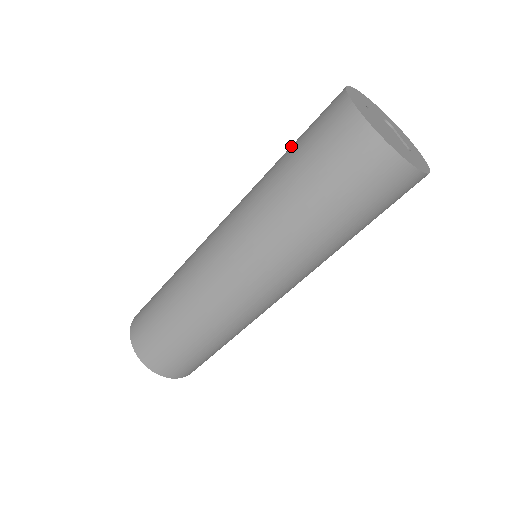
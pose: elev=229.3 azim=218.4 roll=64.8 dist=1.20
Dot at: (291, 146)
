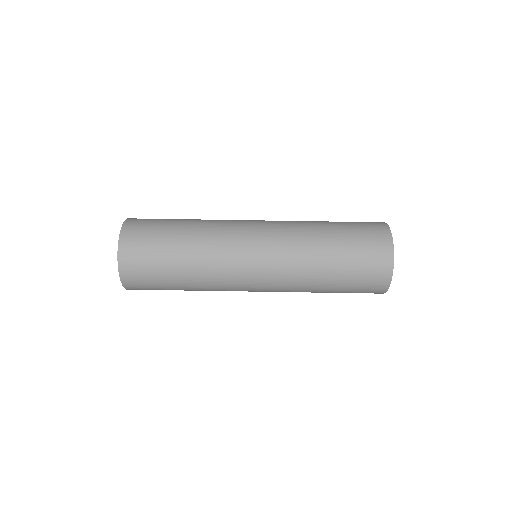
Dot at: occluded
